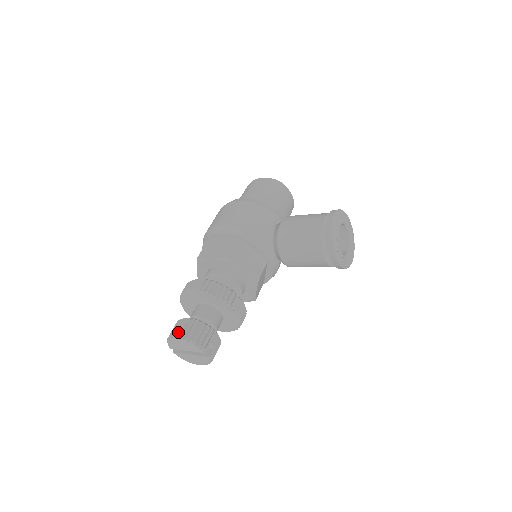
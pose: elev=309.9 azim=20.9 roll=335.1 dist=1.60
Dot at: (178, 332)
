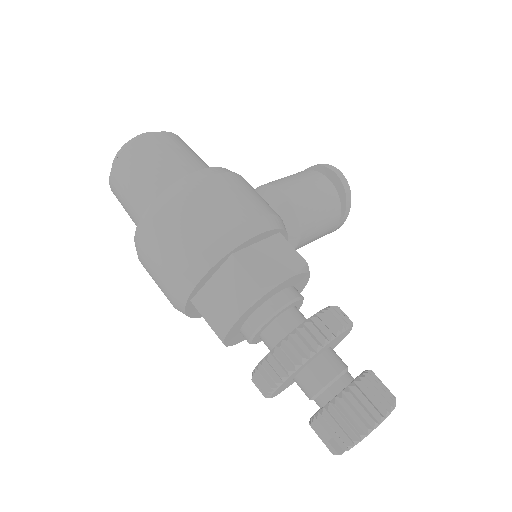
Dot at: (376, 407)
